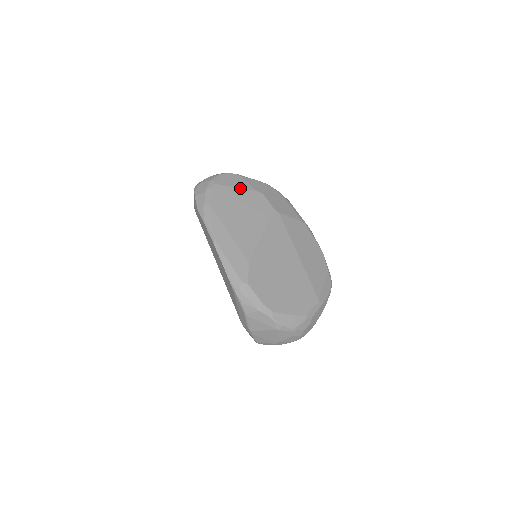
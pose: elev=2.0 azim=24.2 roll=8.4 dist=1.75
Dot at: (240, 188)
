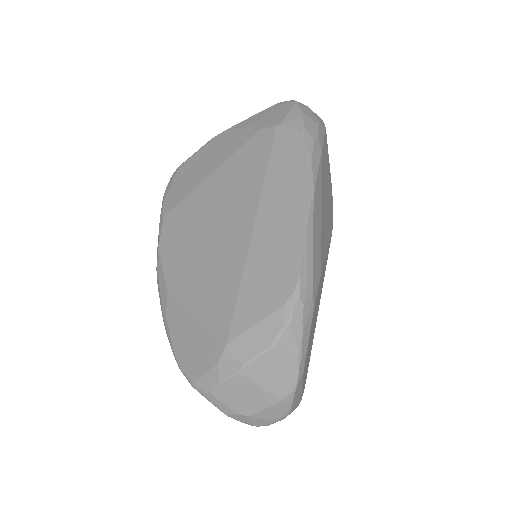
Dot at: occluded
